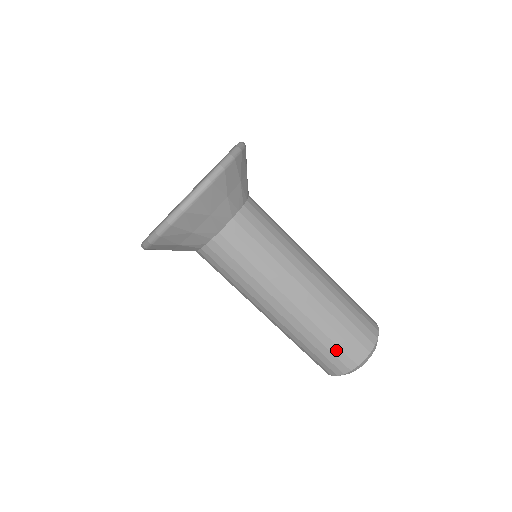
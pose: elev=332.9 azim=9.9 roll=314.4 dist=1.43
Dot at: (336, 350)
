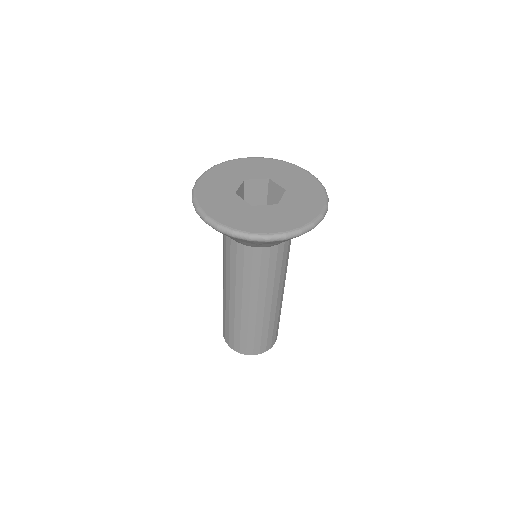
Dot at: (232, 335)
